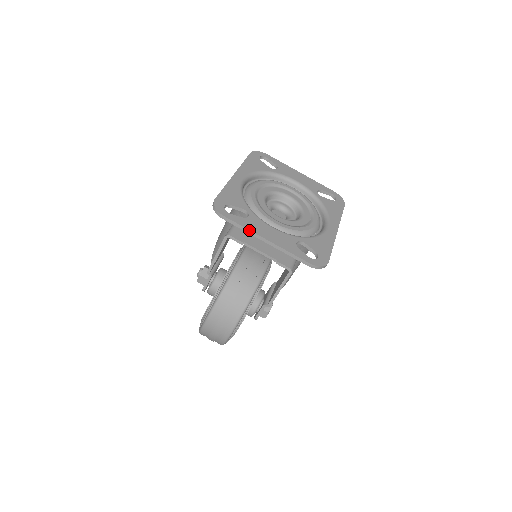
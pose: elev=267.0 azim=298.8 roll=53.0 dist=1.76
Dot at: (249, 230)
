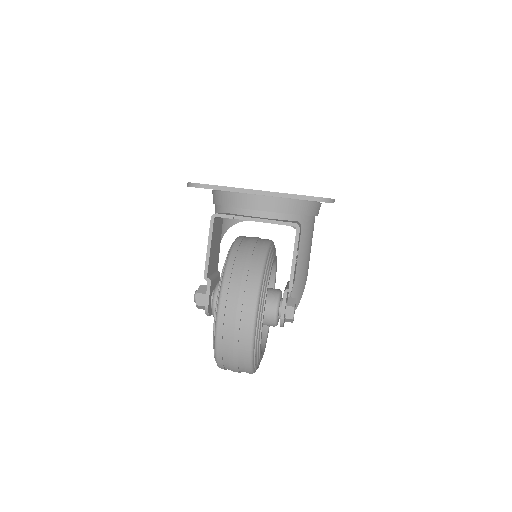
Dot at: (234, 188)
